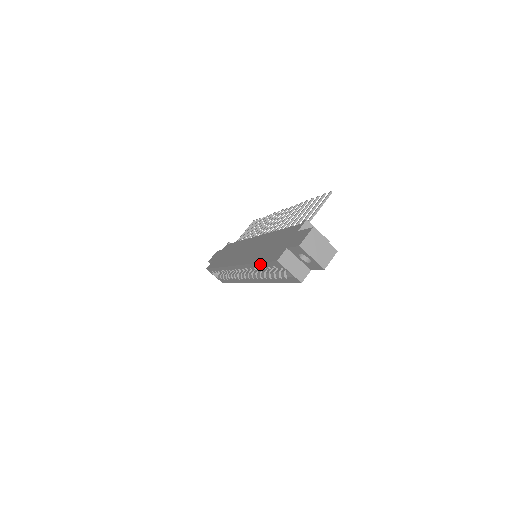
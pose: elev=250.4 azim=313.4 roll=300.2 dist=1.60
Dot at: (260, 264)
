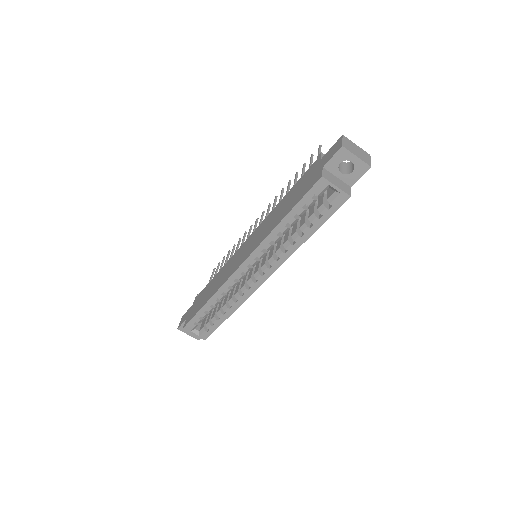
Dot at: (291, 213)
